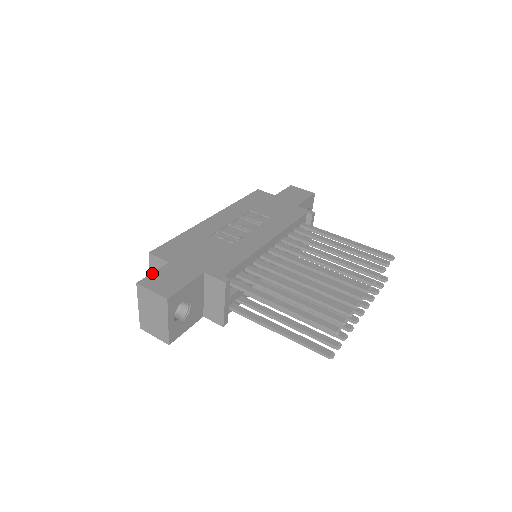
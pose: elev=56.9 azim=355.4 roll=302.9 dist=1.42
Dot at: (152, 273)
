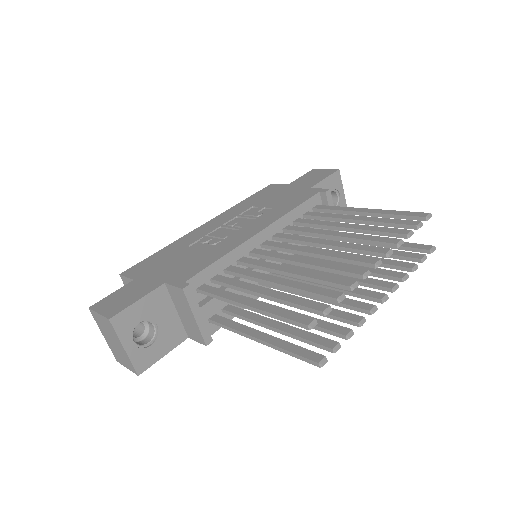
Dot at: (110, 294)
